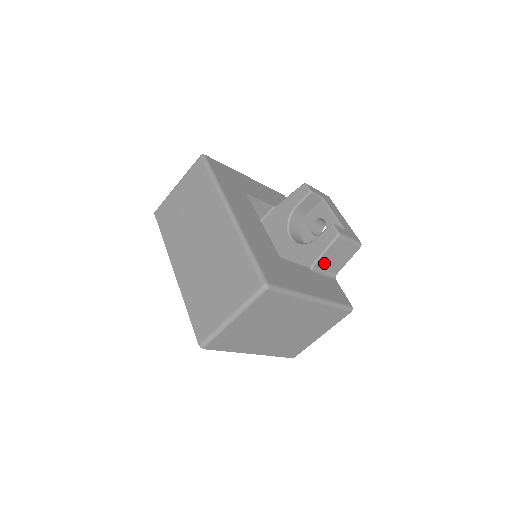
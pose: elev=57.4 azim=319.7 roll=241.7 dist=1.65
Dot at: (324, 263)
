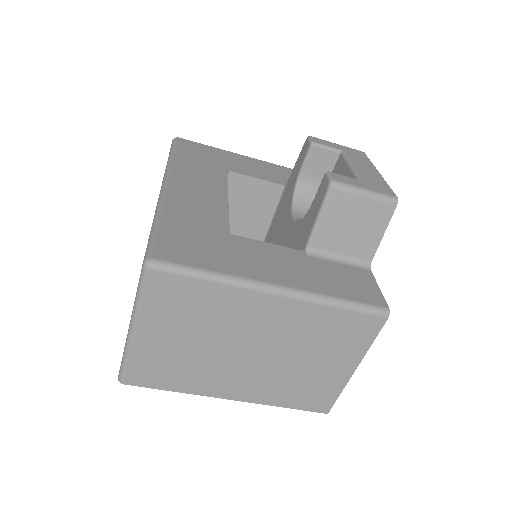
Dot at: (330, 240)
